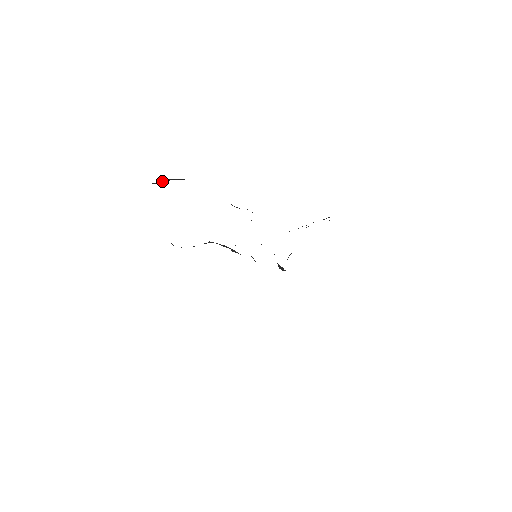
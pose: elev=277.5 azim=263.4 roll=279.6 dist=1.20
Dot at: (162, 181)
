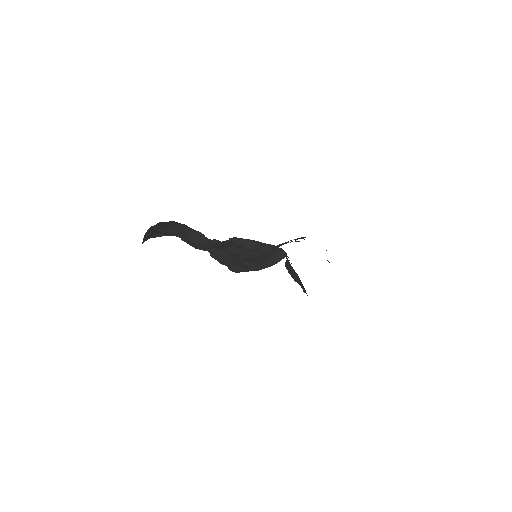
Dot at: (146, 237)
